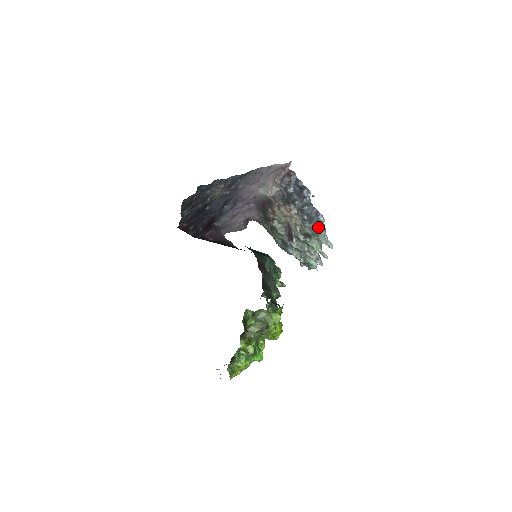
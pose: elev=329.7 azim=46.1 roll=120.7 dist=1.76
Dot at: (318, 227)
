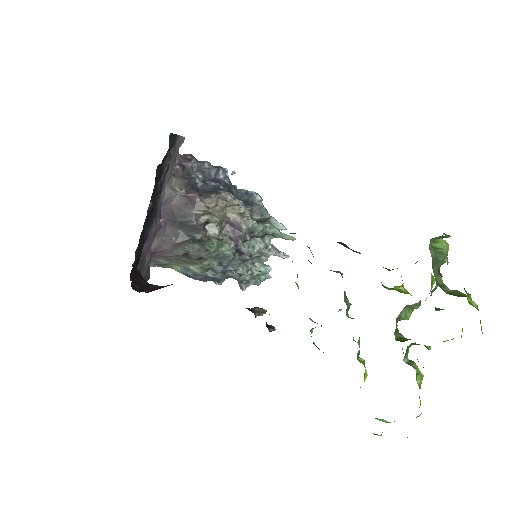
Dot at: (262, 208)
